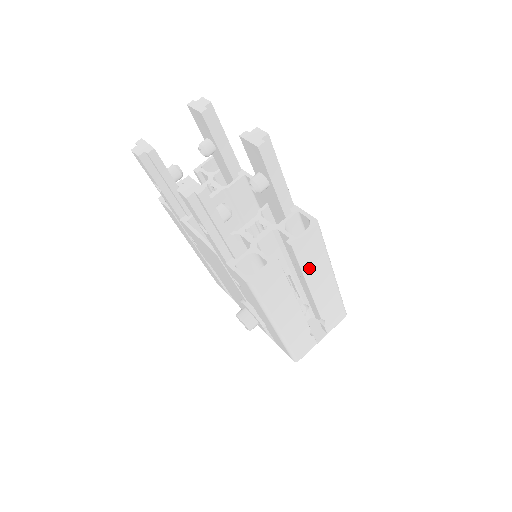
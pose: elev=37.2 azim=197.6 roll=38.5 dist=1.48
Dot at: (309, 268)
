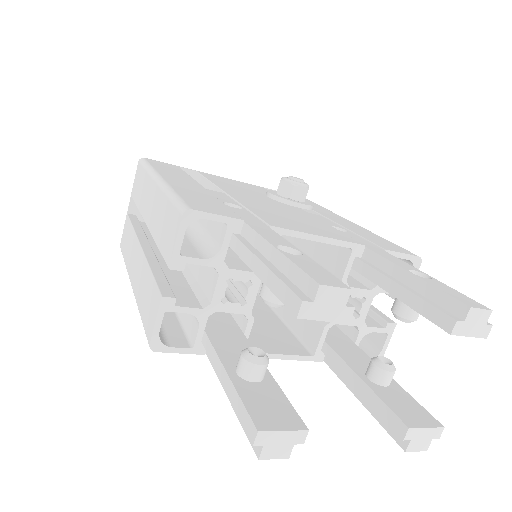
Dot at: occluded
